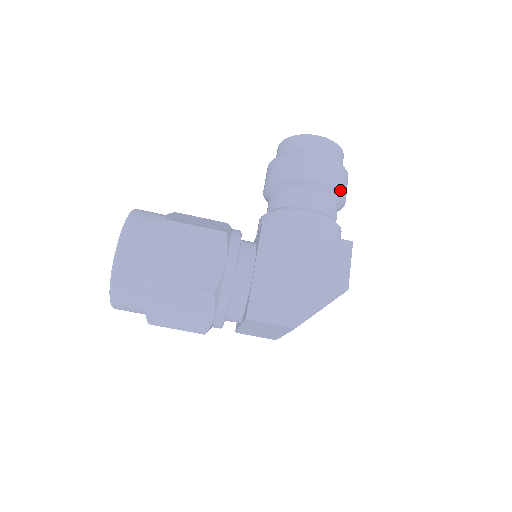
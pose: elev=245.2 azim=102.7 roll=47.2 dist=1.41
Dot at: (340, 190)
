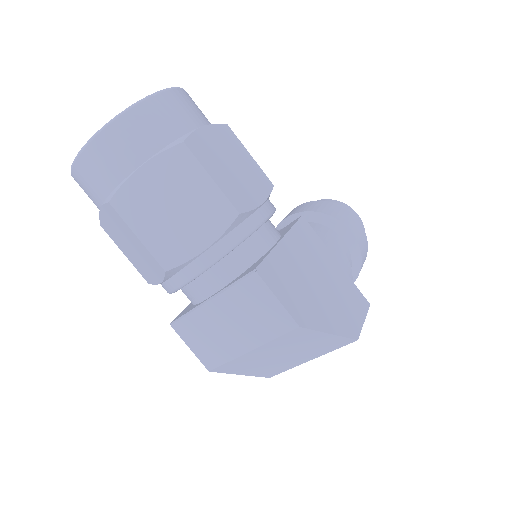
Dot at: (361, 264)
